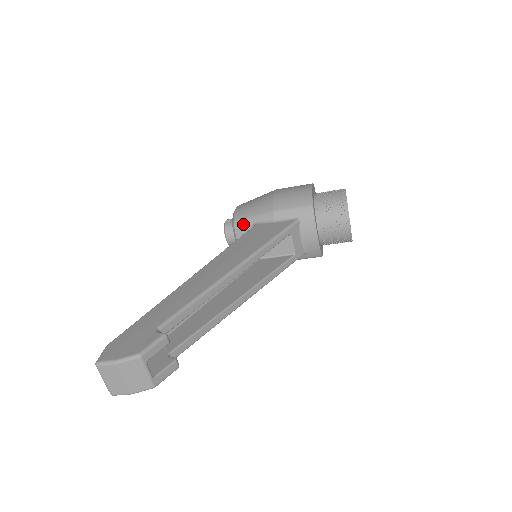
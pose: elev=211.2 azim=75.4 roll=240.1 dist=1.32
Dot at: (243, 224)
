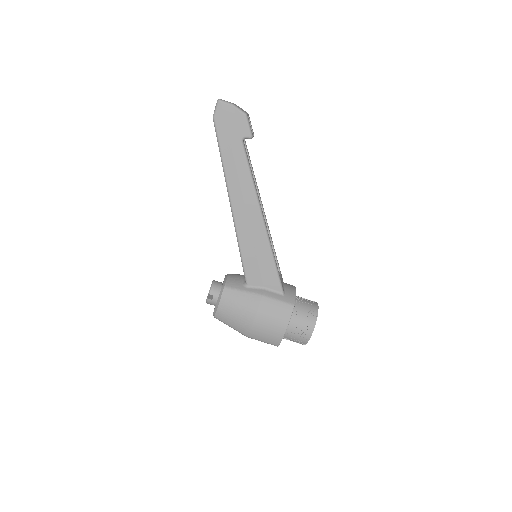
Dot at: occluded
